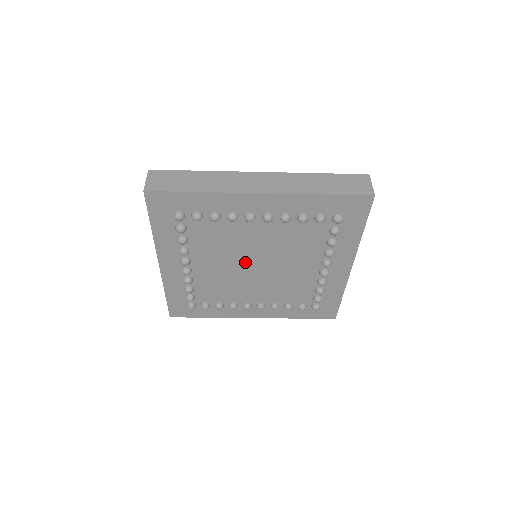
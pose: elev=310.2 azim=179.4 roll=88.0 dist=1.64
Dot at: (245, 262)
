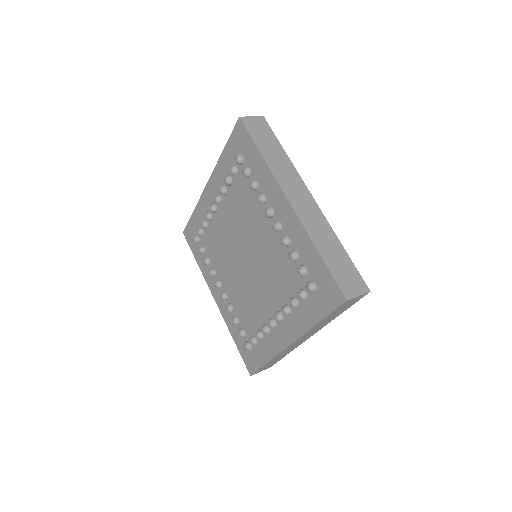
Dot at: (239, 259)
